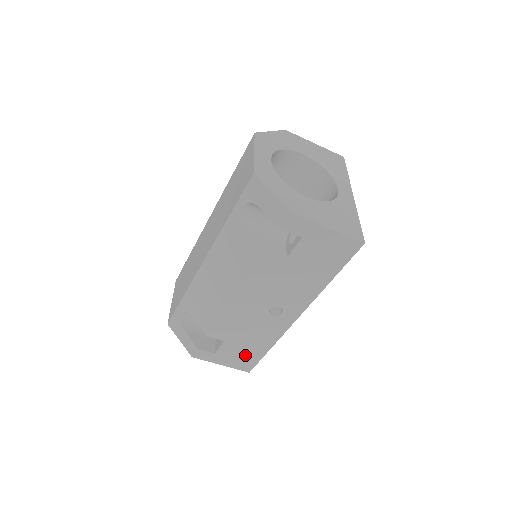
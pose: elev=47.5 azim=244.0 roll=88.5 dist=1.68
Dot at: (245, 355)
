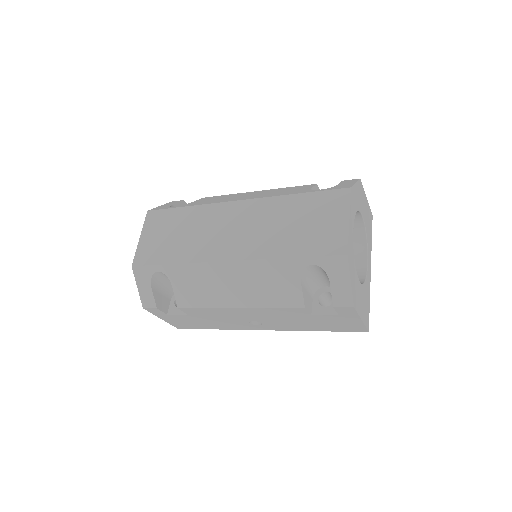
Dot at: (191, 323)
